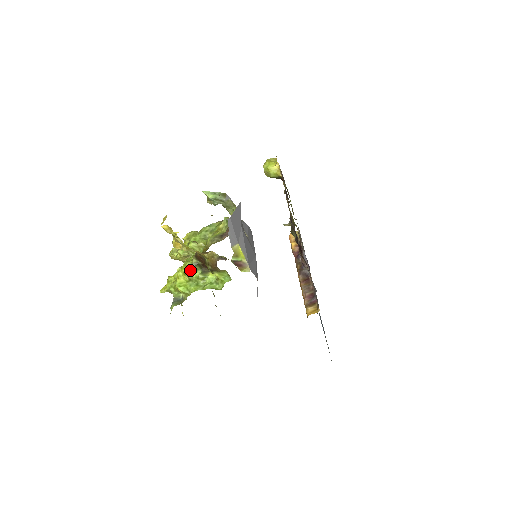
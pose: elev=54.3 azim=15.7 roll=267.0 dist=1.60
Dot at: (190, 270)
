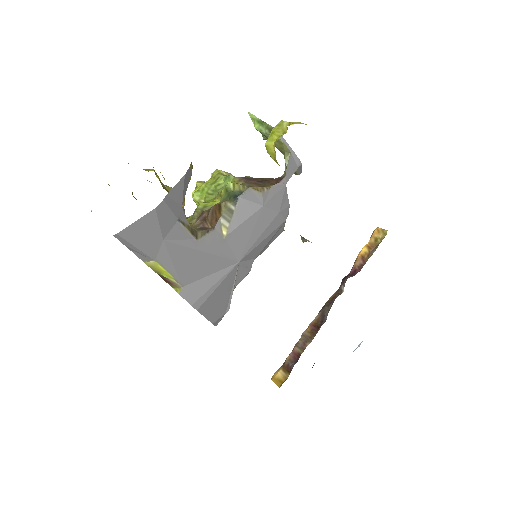
Dot at: occluded
